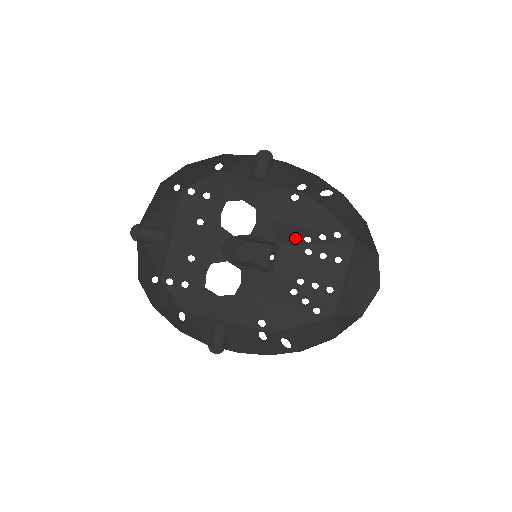
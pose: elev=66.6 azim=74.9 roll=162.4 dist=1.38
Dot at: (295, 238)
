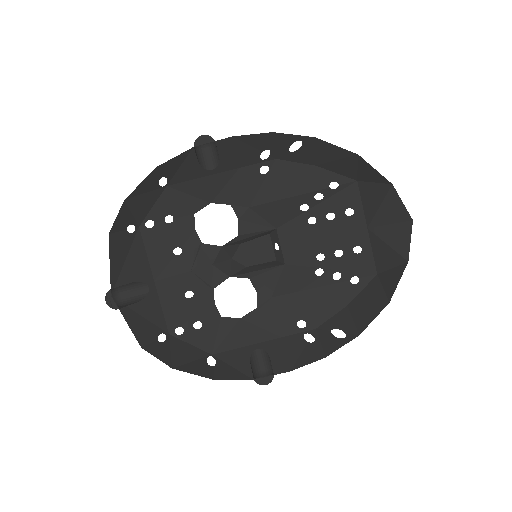
Dot at: (289, 213)
